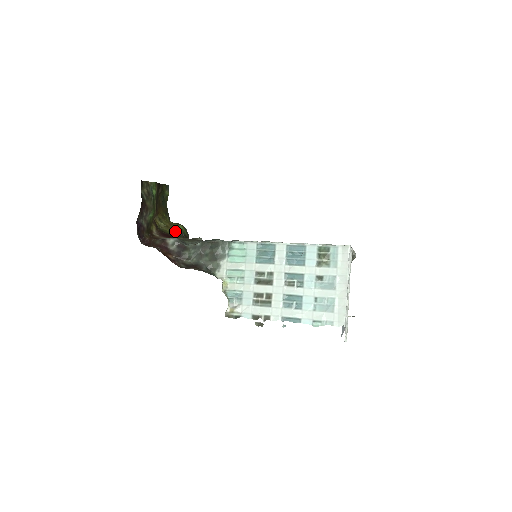
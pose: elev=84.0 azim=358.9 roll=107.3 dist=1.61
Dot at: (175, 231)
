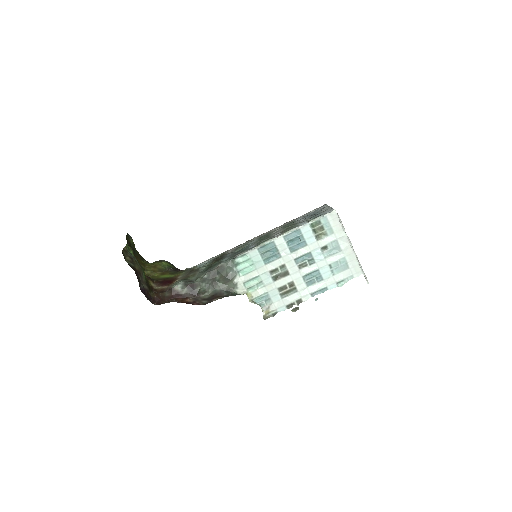
Dot at: (164, 271)
